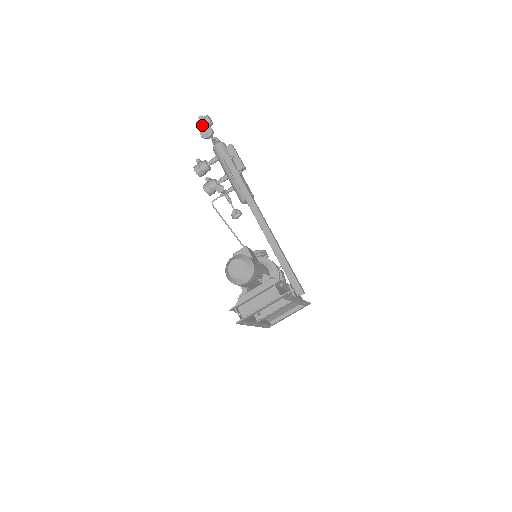
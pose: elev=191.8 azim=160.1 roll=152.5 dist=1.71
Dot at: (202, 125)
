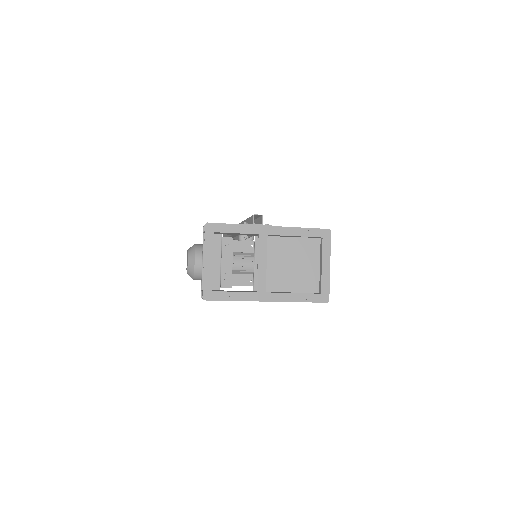
Dot at: occluded
